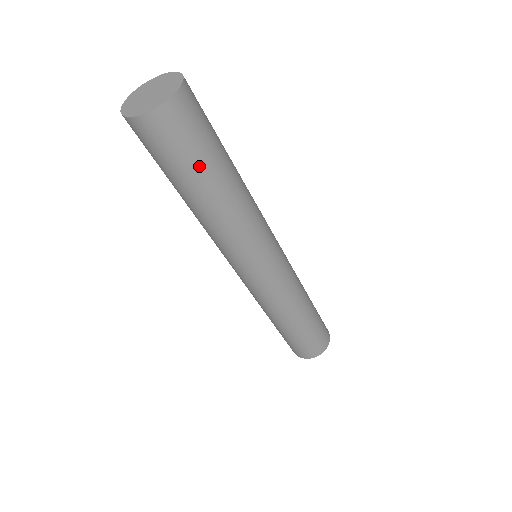
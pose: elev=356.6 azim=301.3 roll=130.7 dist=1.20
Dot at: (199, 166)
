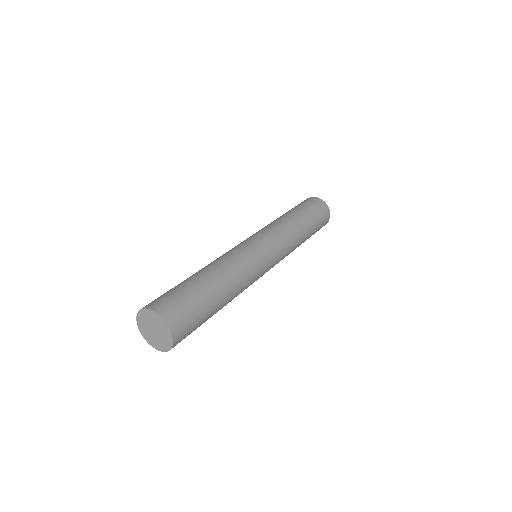
Dot at: (204, 322)
